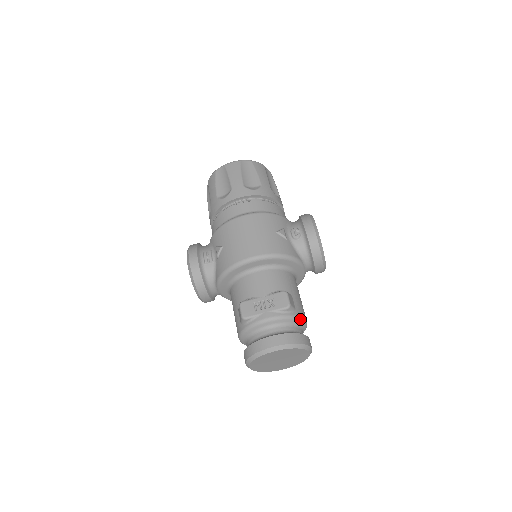
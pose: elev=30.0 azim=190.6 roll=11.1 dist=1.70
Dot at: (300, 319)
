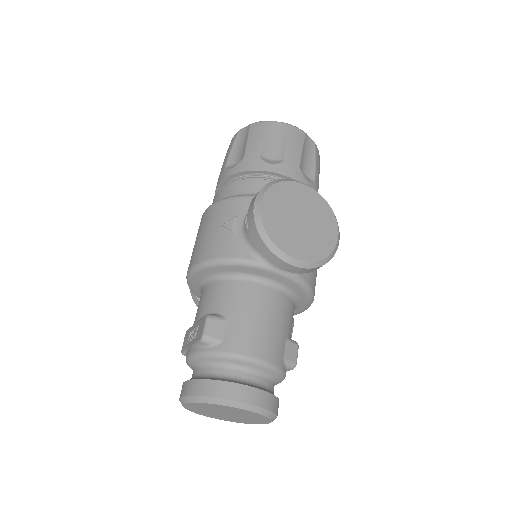
Dot at: (228, 356)
